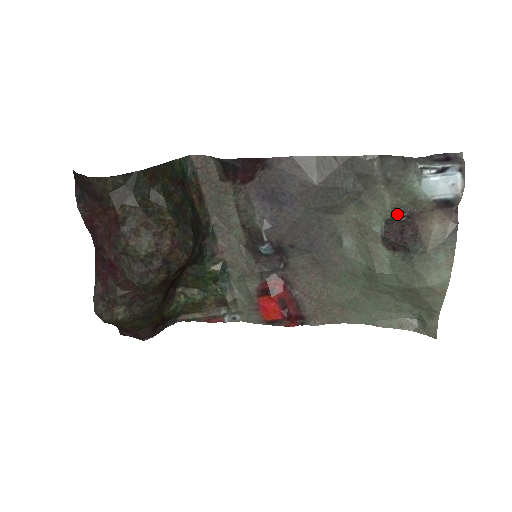
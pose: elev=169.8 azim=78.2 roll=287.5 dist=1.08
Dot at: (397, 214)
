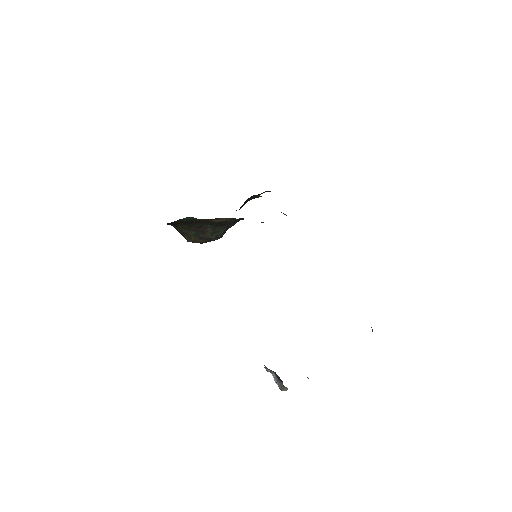
Dot at: occluded
